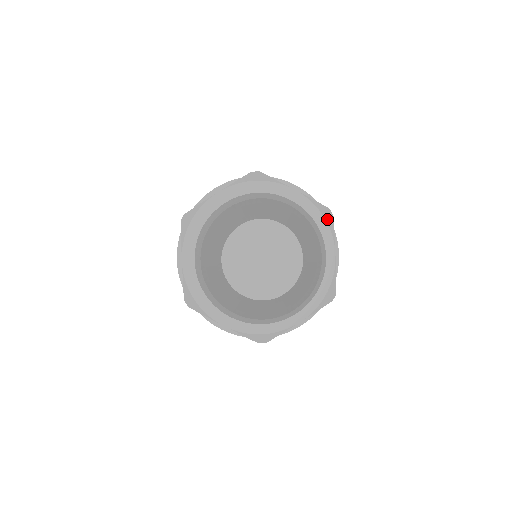
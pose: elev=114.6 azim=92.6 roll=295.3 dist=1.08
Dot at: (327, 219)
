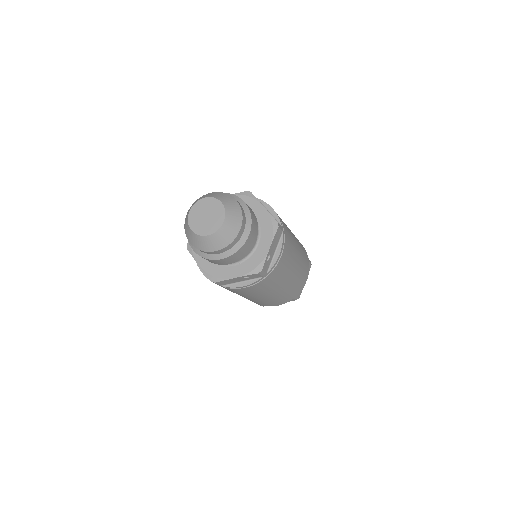
Dot at: (249, 196)
